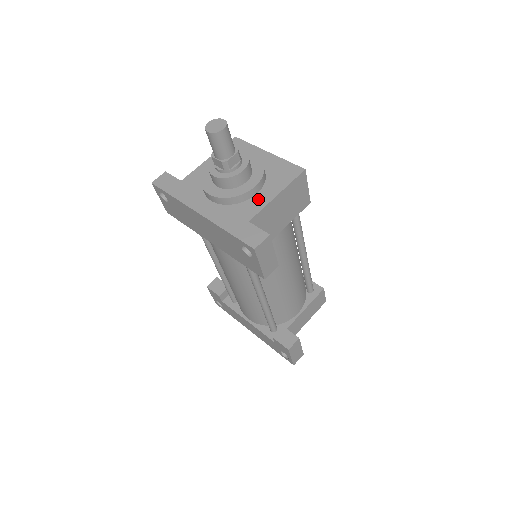
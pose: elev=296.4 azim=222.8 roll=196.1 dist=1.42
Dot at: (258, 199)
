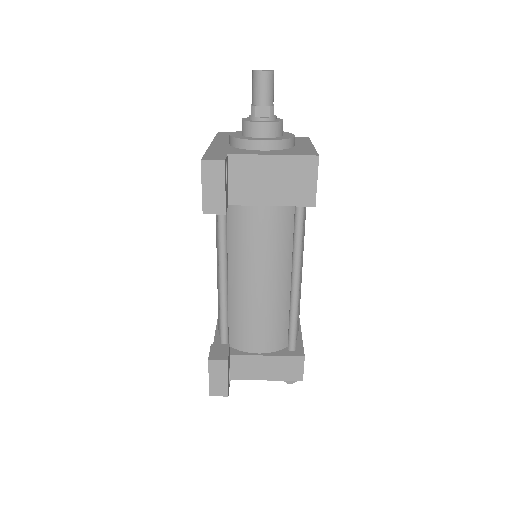
Dot at: (256, 151)
